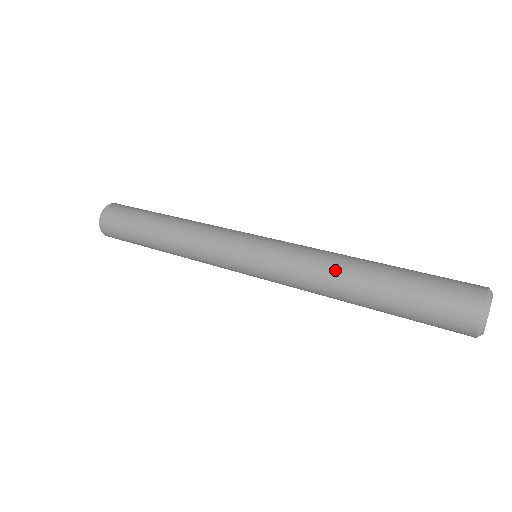
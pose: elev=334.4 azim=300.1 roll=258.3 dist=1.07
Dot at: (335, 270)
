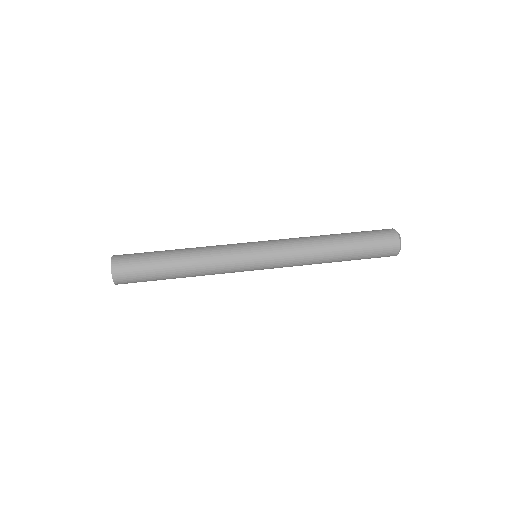
Dot at: (320, 255)
